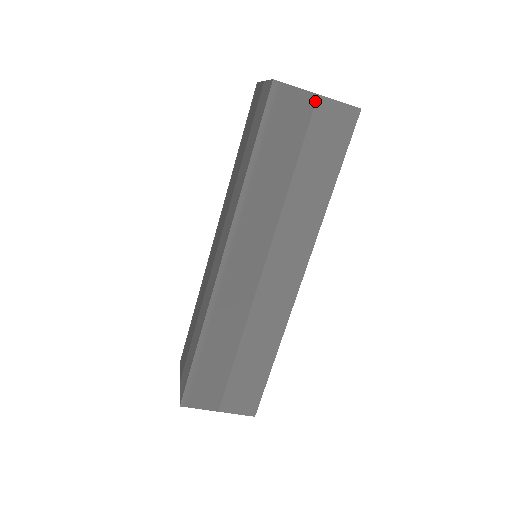
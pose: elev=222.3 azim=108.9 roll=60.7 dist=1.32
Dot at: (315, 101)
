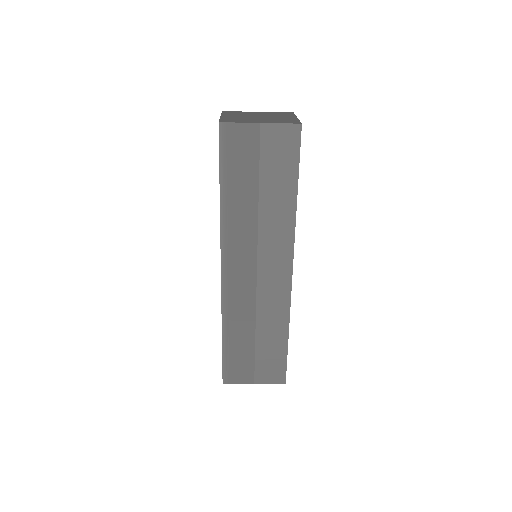
Dot at: (259, 129)
